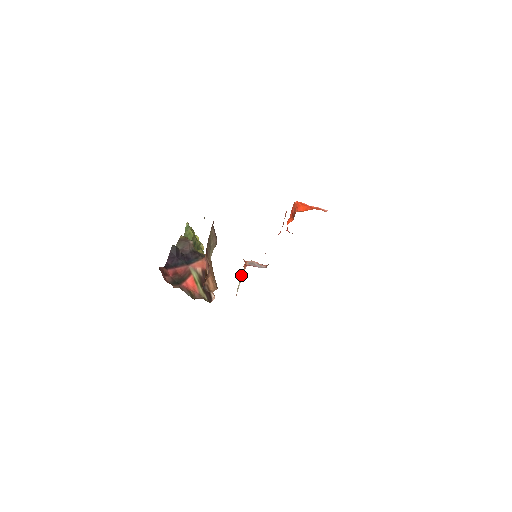
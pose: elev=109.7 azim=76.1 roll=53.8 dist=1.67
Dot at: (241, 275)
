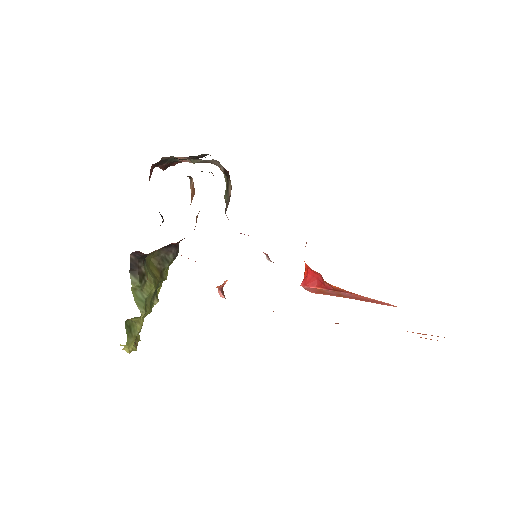
Dot at: occluded
